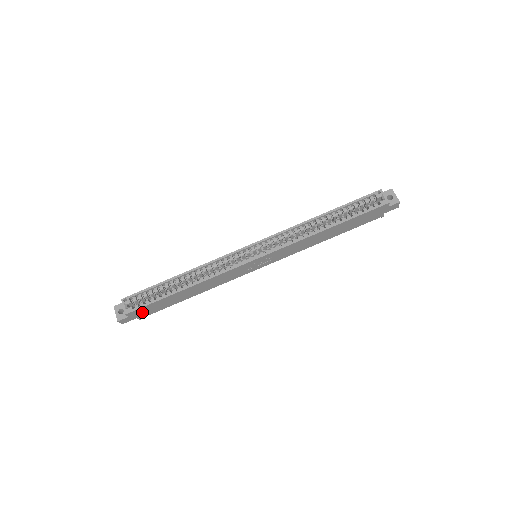
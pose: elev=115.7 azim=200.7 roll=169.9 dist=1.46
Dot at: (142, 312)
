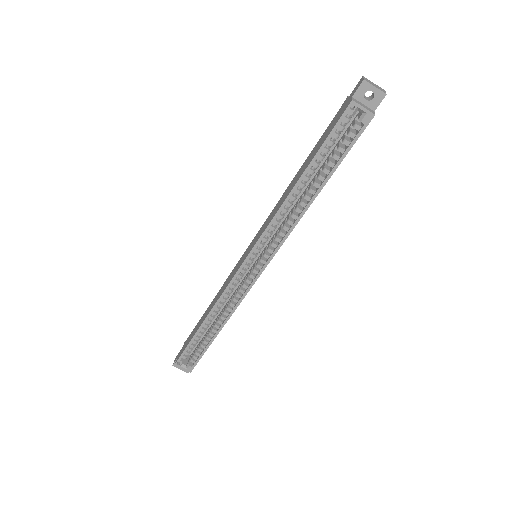
Dot at: occluded
